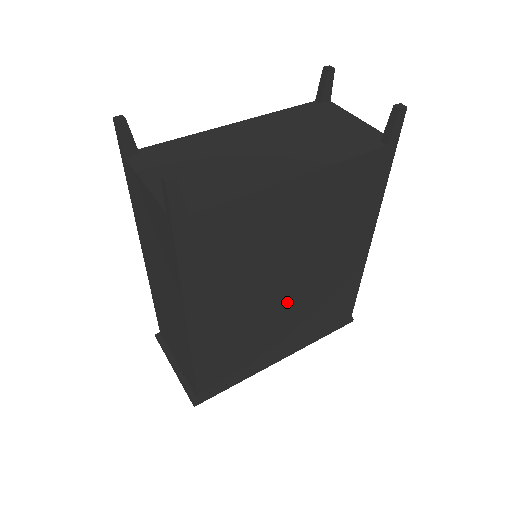
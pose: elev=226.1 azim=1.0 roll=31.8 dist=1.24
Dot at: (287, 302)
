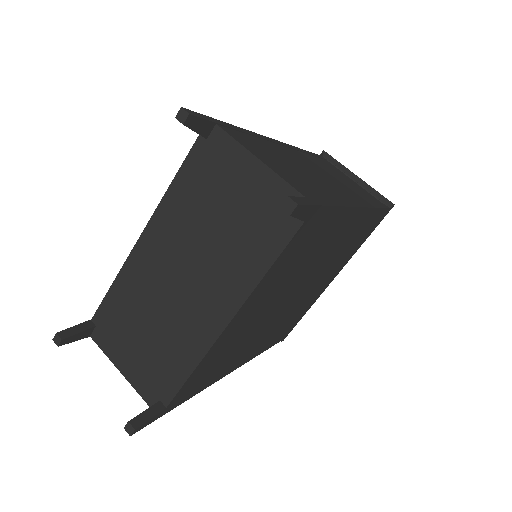
Dot at: (305, 290)
